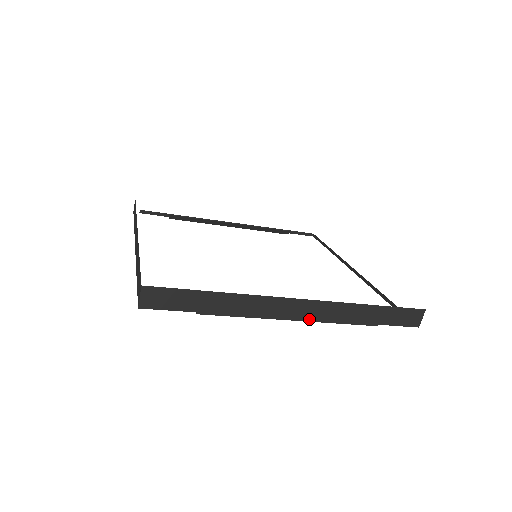
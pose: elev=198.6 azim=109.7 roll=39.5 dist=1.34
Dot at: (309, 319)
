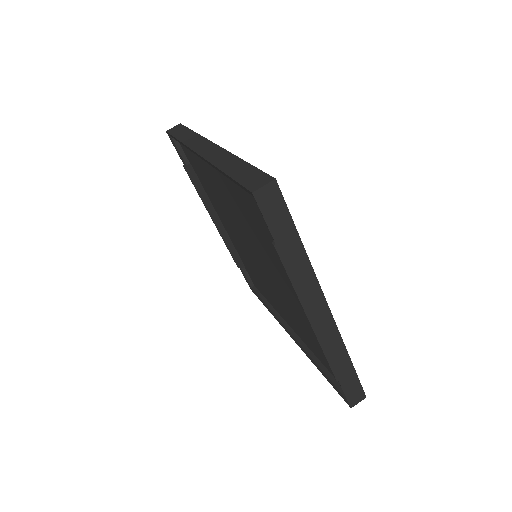
Dot at: (317, 331)
